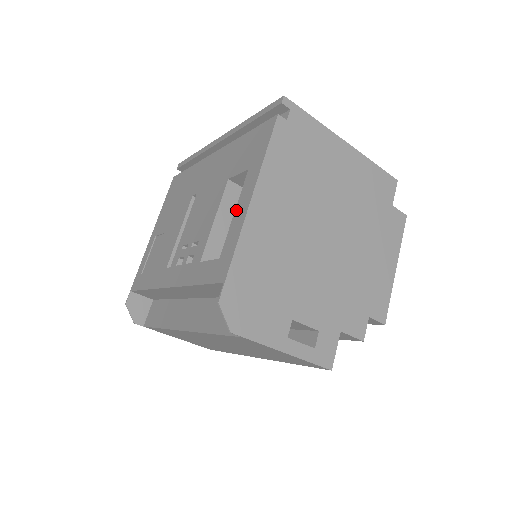
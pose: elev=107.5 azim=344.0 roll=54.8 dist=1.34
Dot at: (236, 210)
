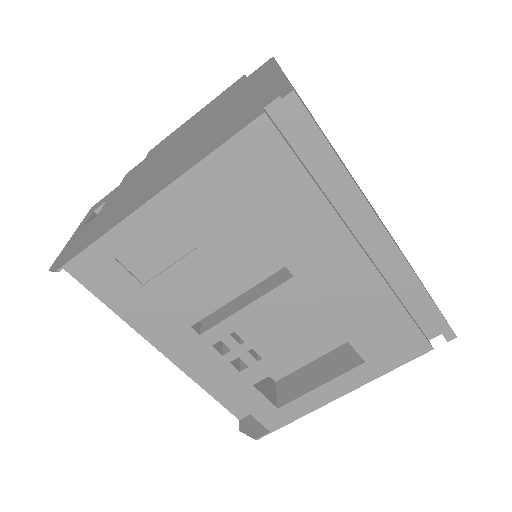
Dot at: (324, 387)
